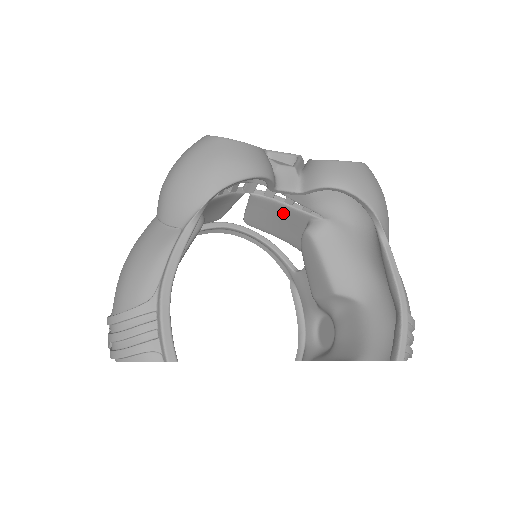
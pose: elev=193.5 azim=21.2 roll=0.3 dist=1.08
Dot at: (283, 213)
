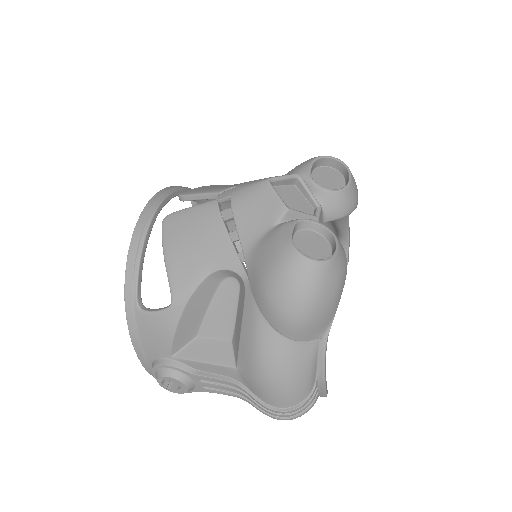
Dot at: occluded
